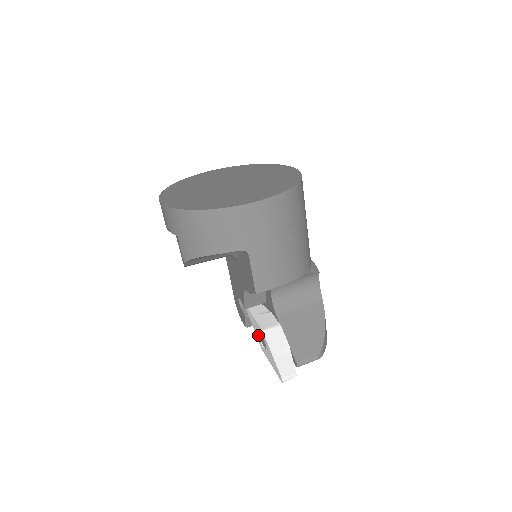
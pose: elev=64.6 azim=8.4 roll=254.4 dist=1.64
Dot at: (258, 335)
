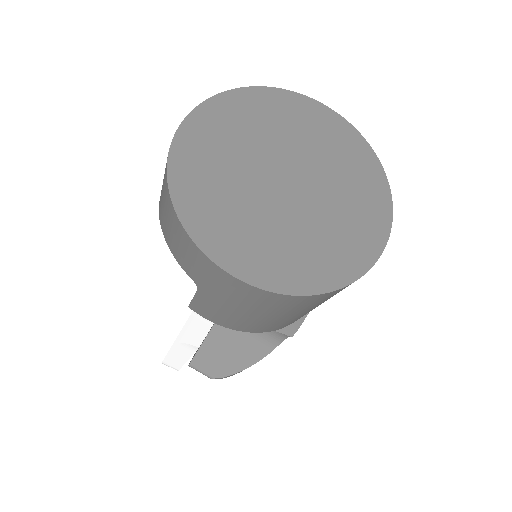
Dot at: occluded
